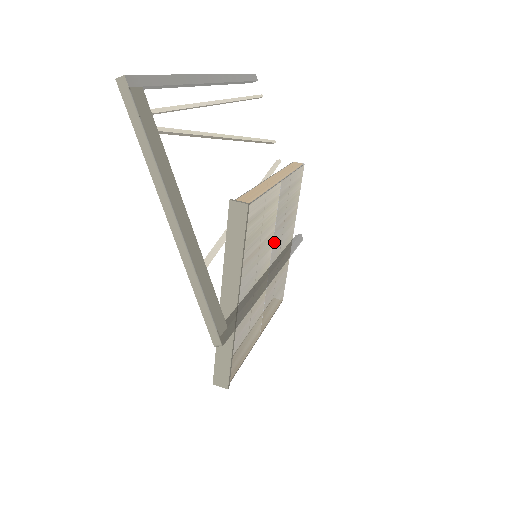
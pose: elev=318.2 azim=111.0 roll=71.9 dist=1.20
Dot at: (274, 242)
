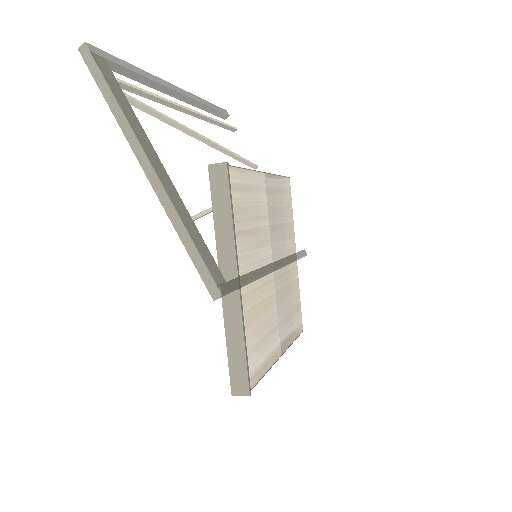
Dot at: (272, 241)
